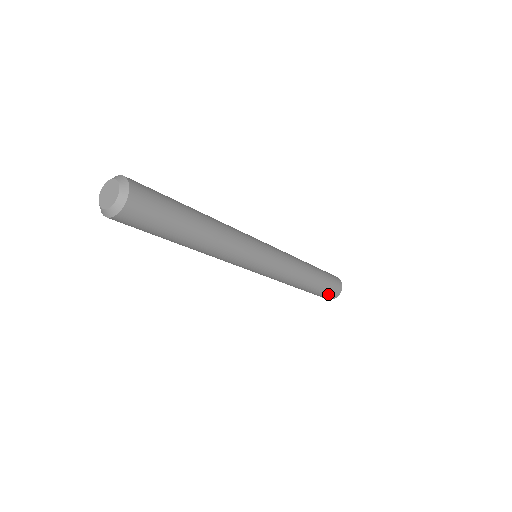
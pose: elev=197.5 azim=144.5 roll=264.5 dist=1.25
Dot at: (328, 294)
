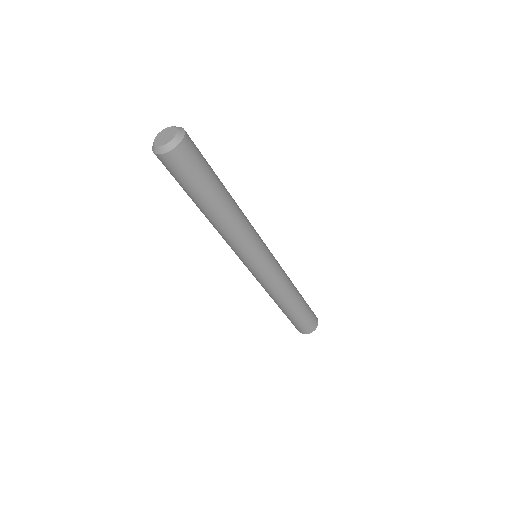
Dot at: (307, 324)
